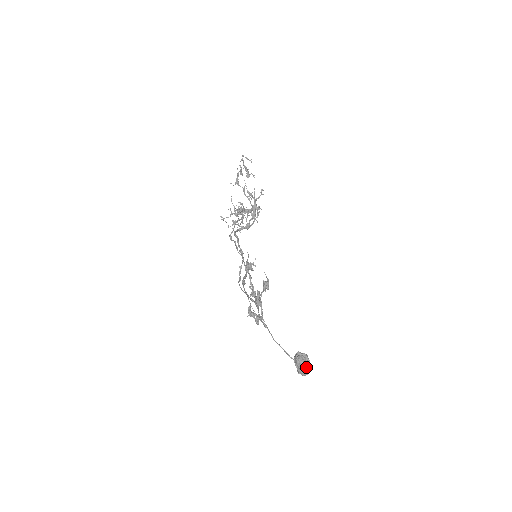
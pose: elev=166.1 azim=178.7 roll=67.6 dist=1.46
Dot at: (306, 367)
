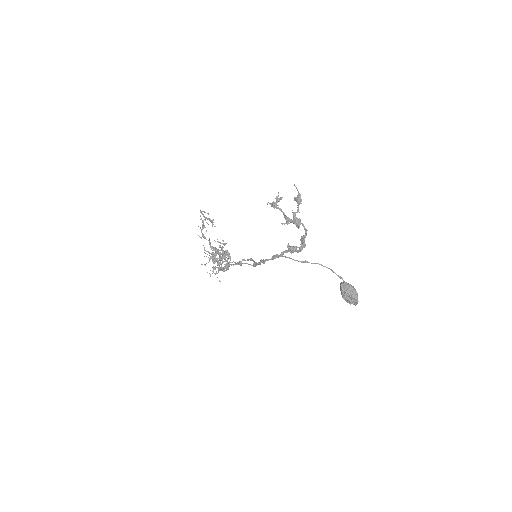
Dot at: (355, 289)
